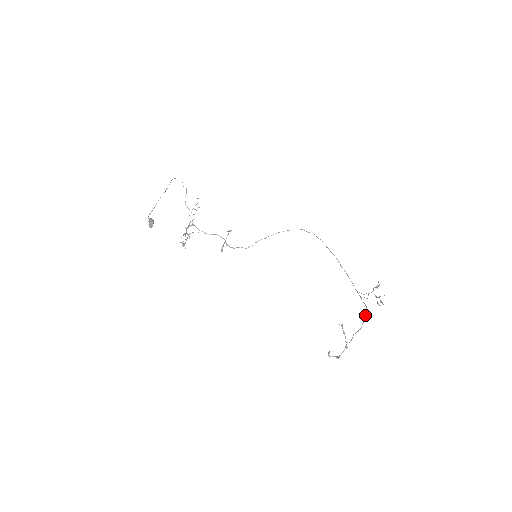
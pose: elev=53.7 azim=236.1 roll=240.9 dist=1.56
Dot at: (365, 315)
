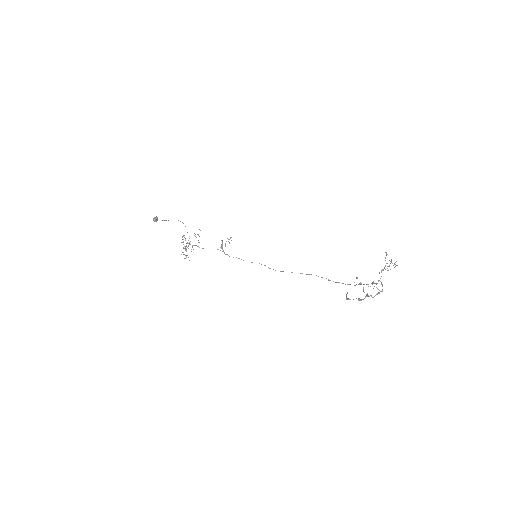
Dot at: occluded
